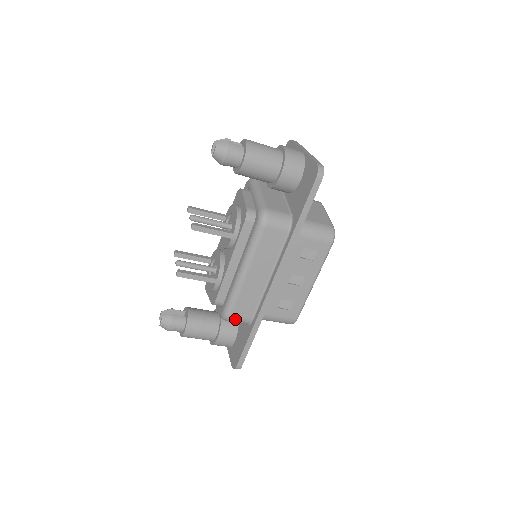
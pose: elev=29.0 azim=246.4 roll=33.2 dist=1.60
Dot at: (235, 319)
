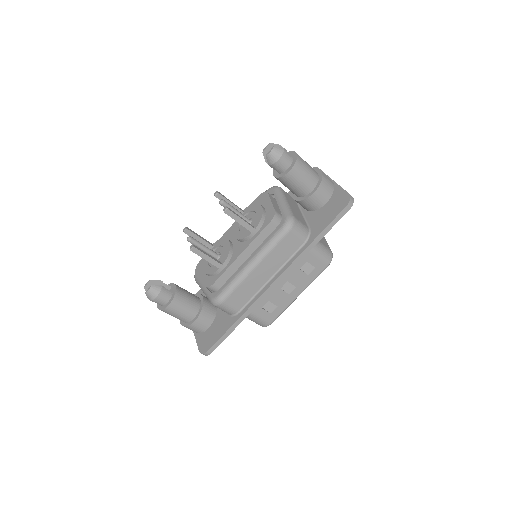
Dot at: (225, 307)
